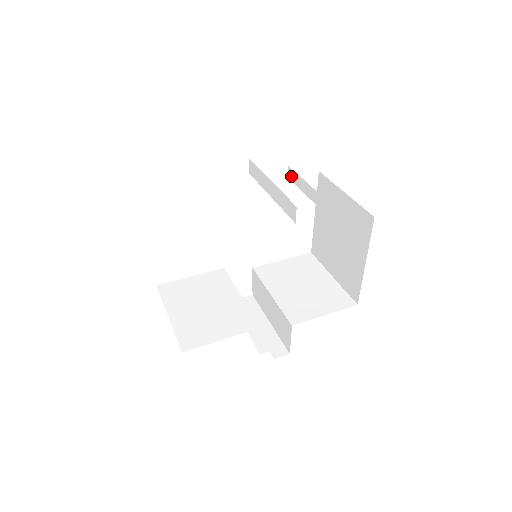
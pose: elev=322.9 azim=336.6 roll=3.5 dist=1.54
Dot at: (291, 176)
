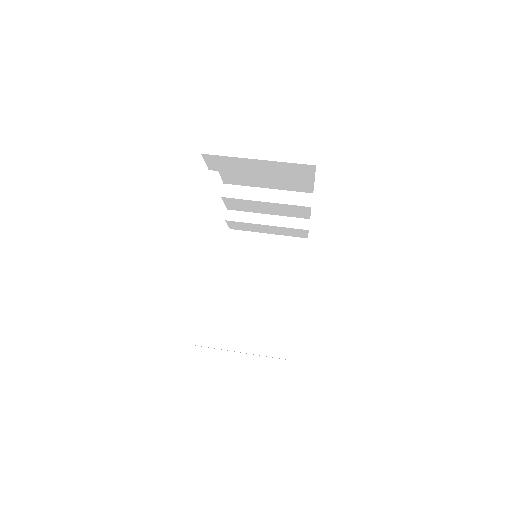
Dot at: (233, 216)
